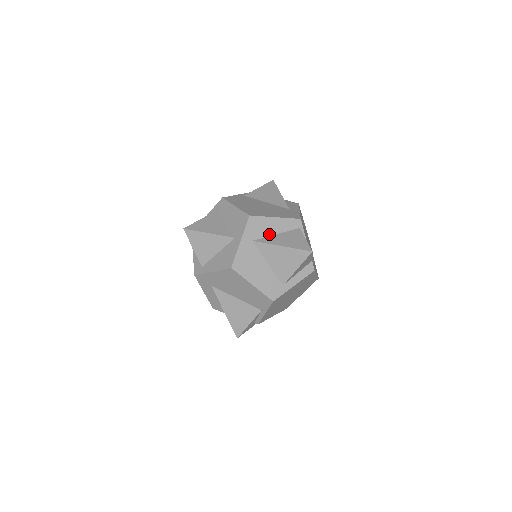
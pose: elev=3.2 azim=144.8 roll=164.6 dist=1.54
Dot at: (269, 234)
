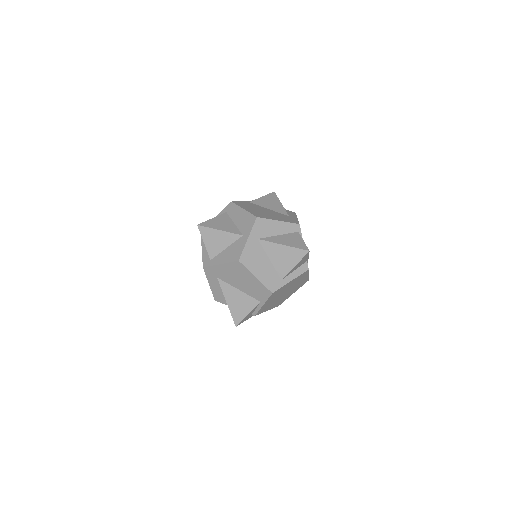
Dot at: (272, 234)
